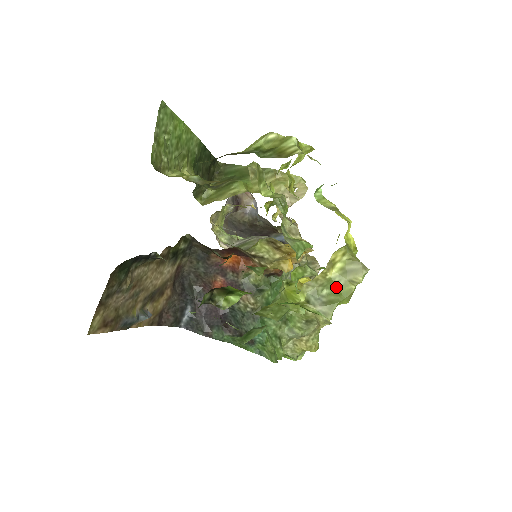
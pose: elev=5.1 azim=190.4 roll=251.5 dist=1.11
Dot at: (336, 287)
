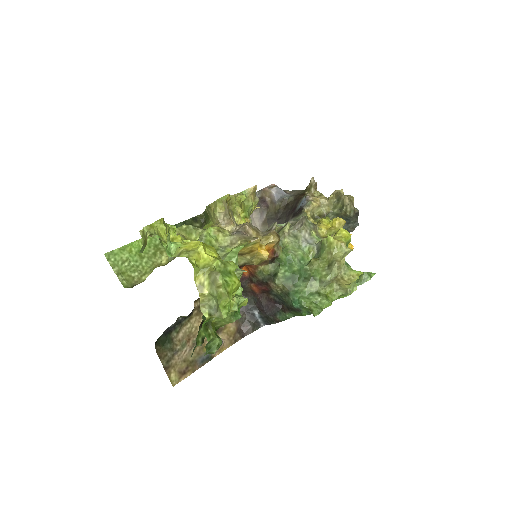
Dot at: (215, 296)
